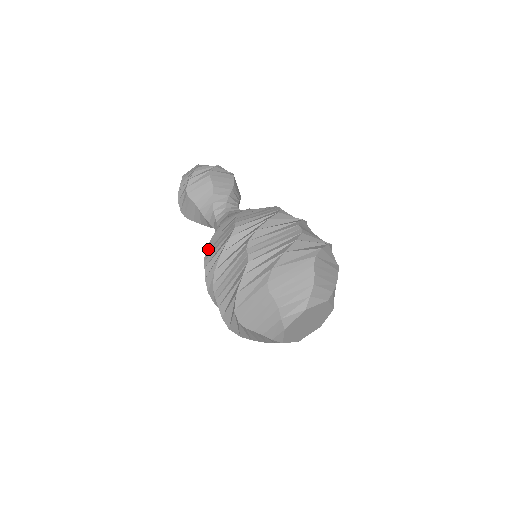
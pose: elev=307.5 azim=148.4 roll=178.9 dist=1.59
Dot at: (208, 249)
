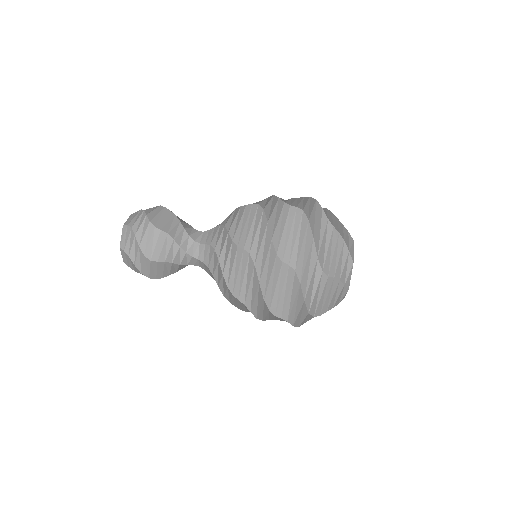
Dot at: (232, 288)
